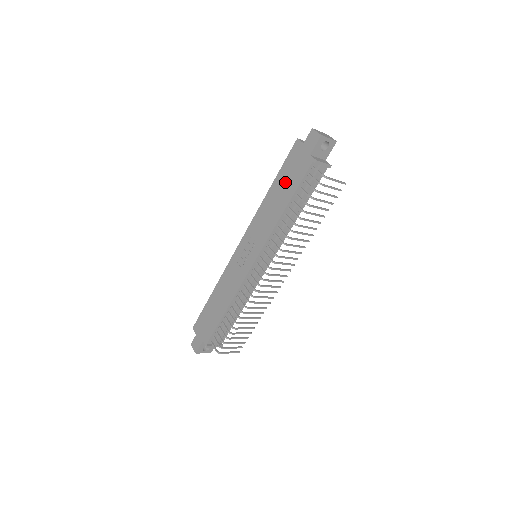
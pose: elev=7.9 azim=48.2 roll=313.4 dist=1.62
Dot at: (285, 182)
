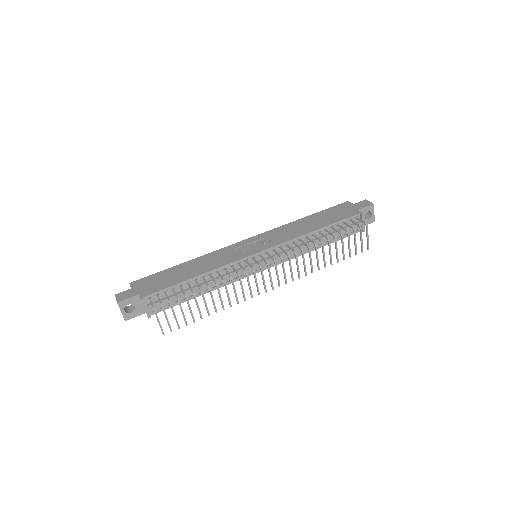
Dot at: (324, 217)
